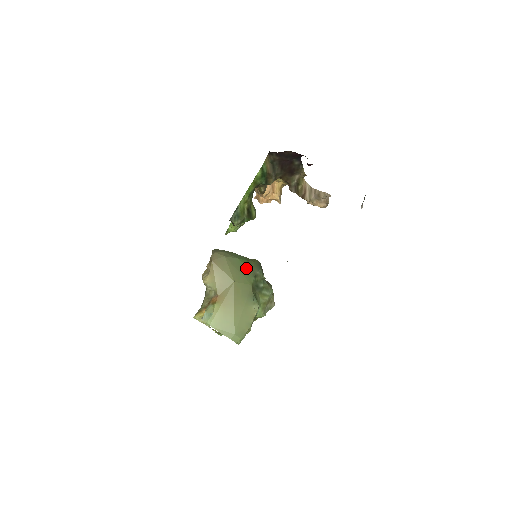
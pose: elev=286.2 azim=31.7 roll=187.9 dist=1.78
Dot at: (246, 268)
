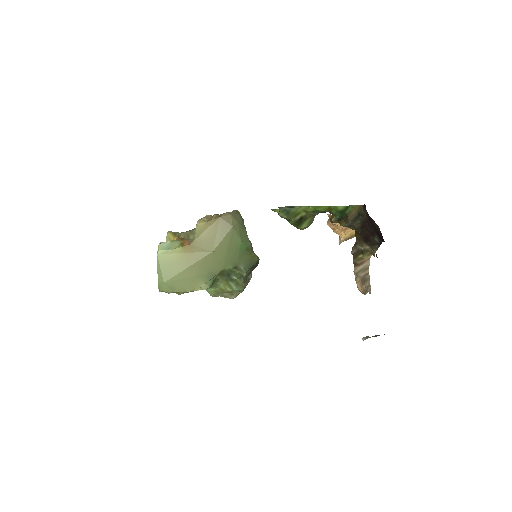
Dot at: (237, 254)
